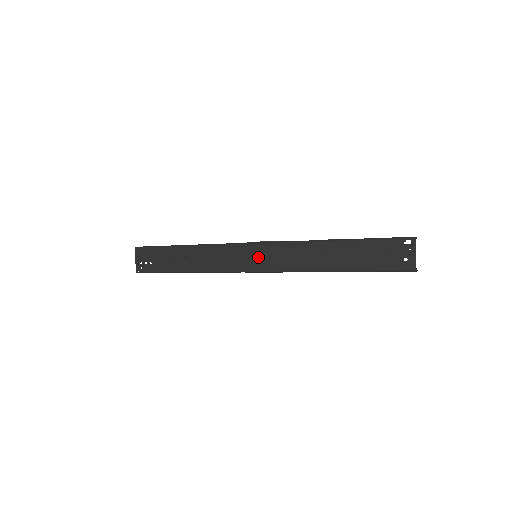
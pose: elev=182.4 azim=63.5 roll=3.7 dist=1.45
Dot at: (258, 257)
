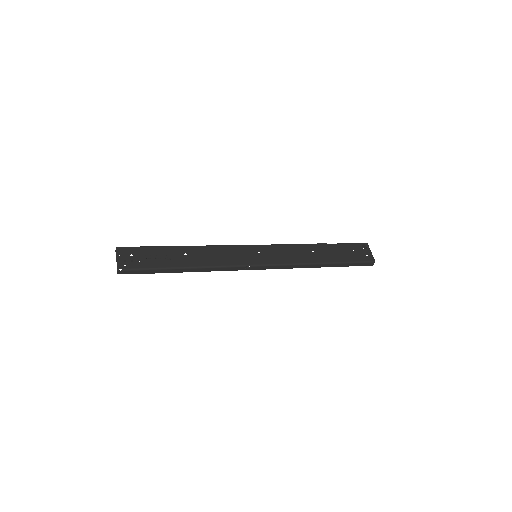
Dot at: (261, 254)
